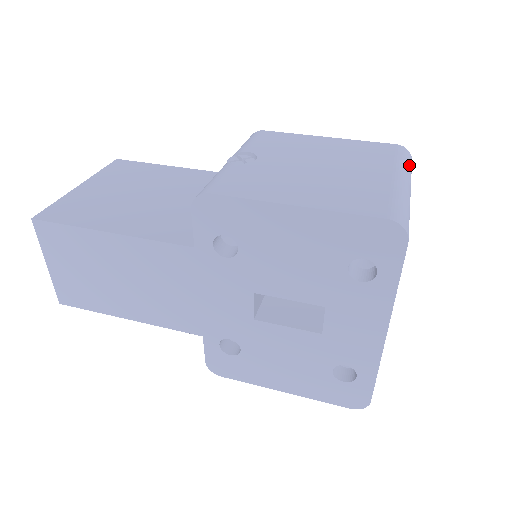
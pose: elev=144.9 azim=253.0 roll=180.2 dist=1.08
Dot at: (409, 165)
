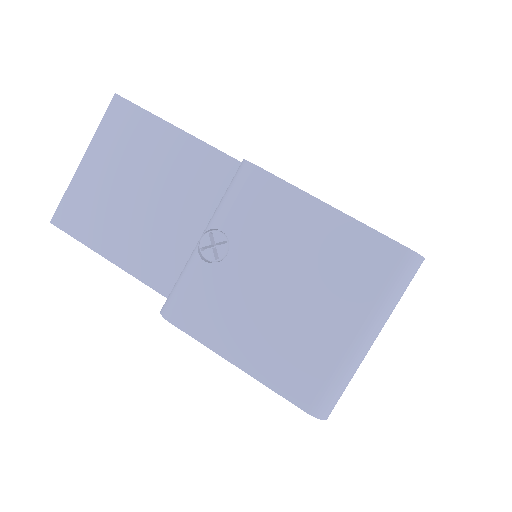
Dot at: (401, 291)
